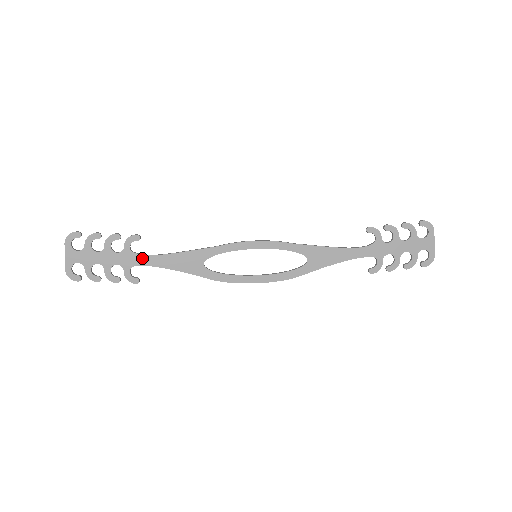
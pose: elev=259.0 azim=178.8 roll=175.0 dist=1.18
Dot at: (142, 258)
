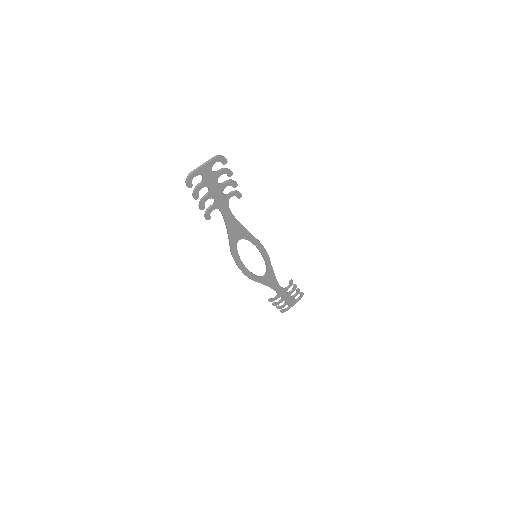
Dot at: (227, 209)
